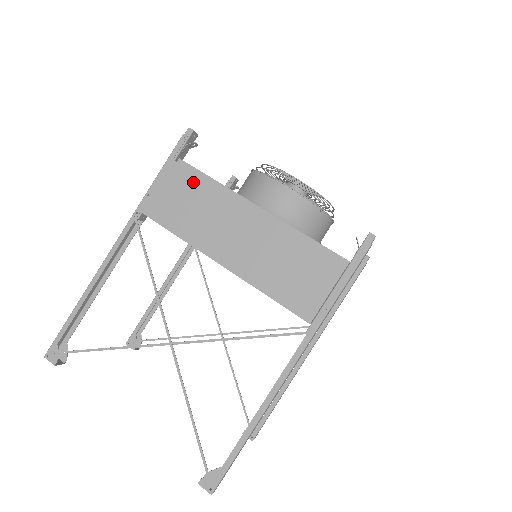
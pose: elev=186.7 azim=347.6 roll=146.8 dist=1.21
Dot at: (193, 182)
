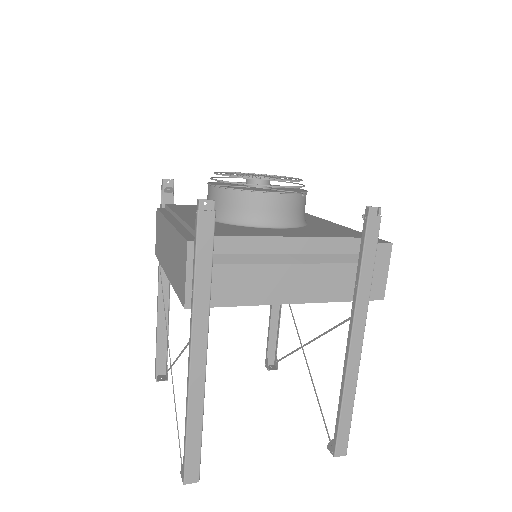
Dot at: (160, 219)
